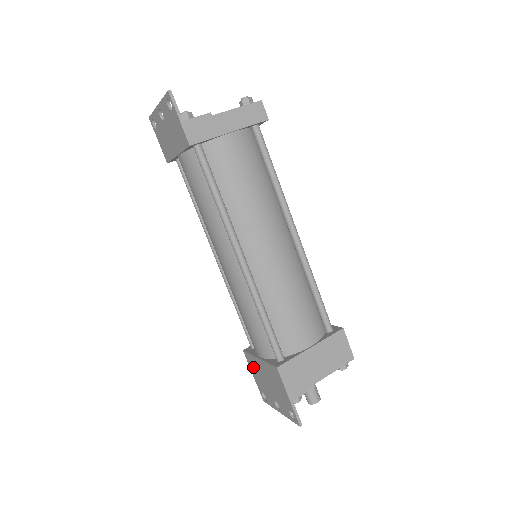
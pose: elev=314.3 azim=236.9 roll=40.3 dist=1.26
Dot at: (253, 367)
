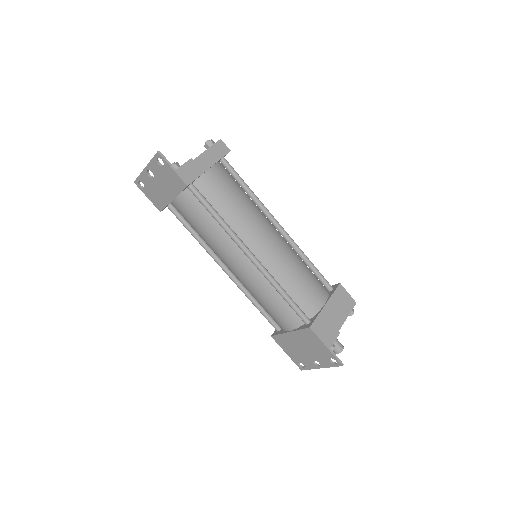
Dot at: (285, 345)
